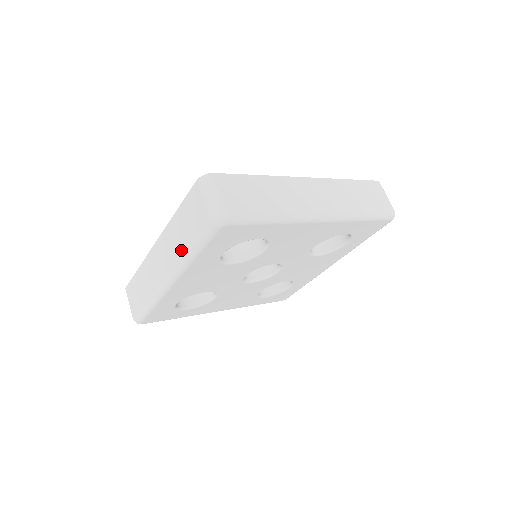
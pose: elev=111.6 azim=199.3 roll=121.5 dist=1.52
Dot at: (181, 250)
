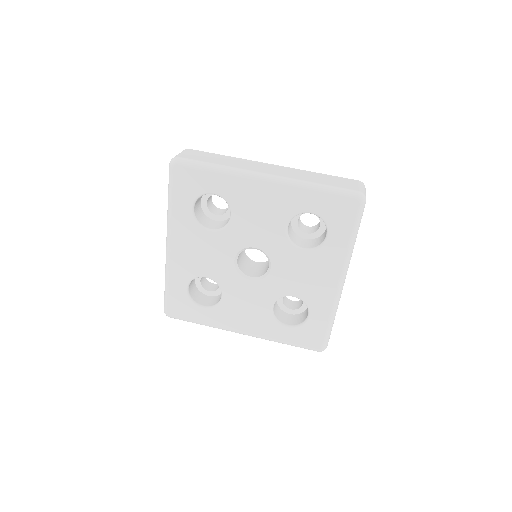
Dot at: occluded
